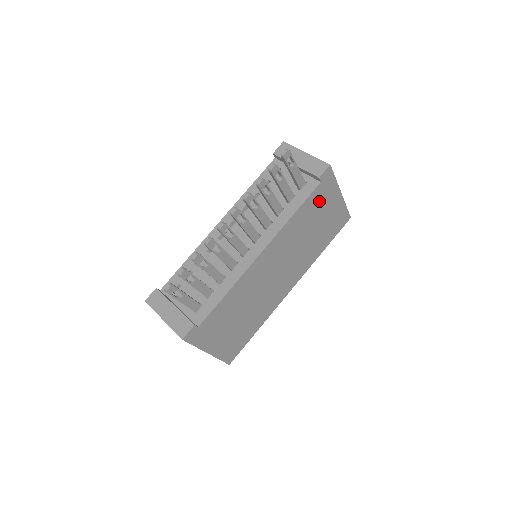
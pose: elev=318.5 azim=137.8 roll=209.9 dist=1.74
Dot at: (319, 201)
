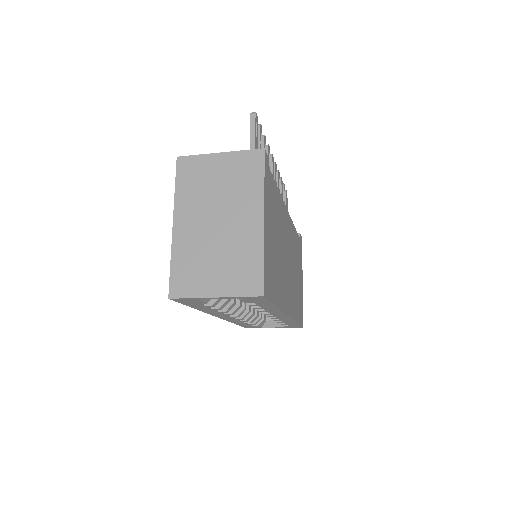
Dot at: (299, 255)
